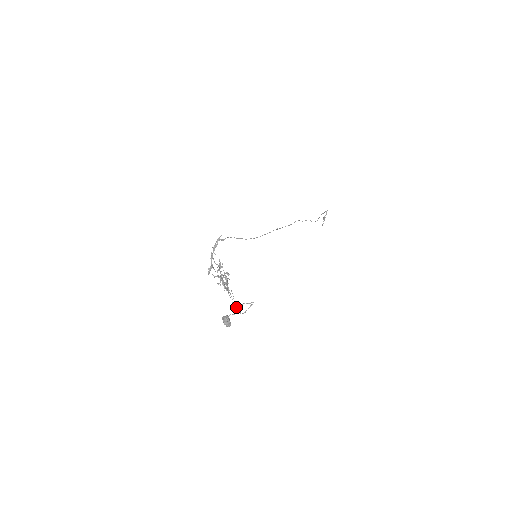
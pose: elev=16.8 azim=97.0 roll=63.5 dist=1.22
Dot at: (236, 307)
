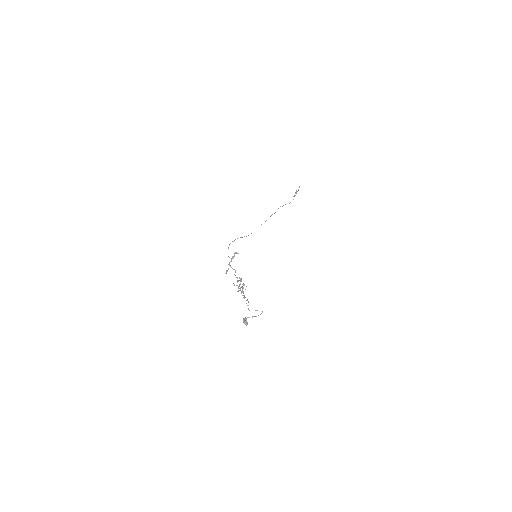
Dot at: occluded
